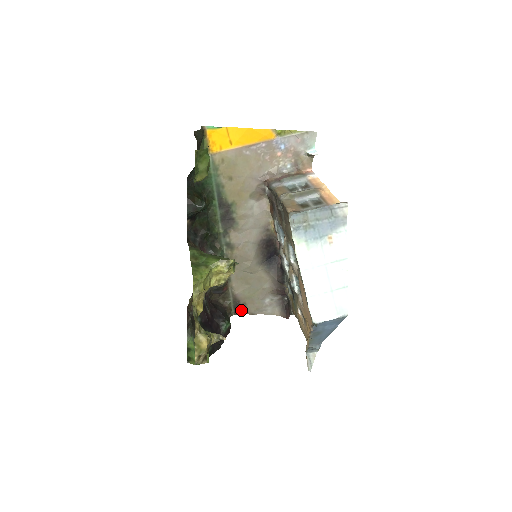
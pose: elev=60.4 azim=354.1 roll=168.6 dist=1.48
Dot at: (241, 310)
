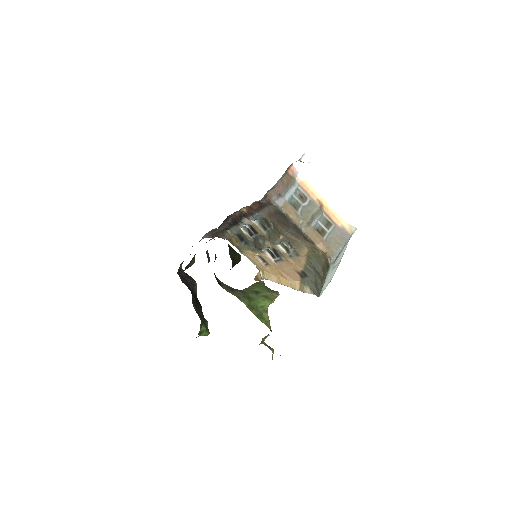
Dot at: occluded
